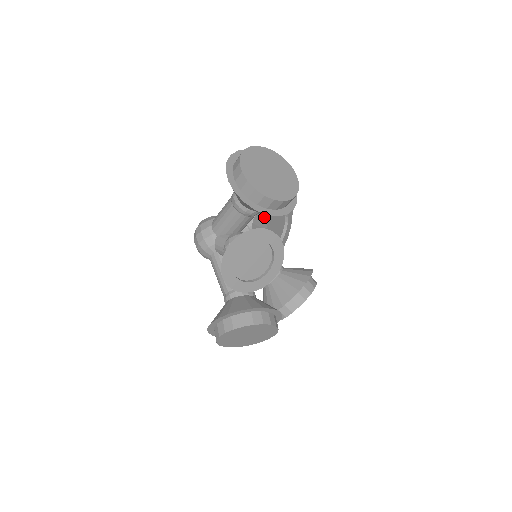
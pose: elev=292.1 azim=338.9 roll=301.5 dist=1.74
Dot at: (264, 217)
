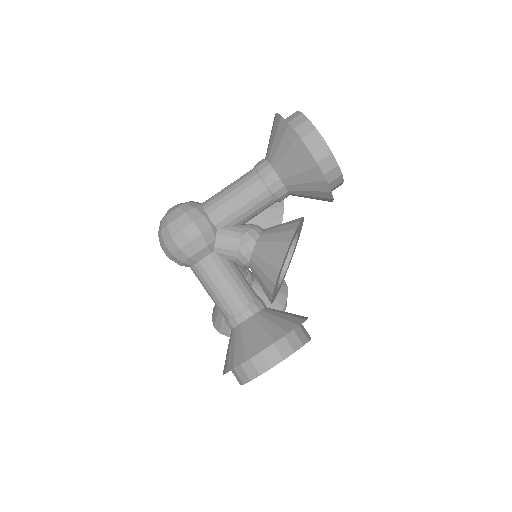
Dot at: (271, 205)
